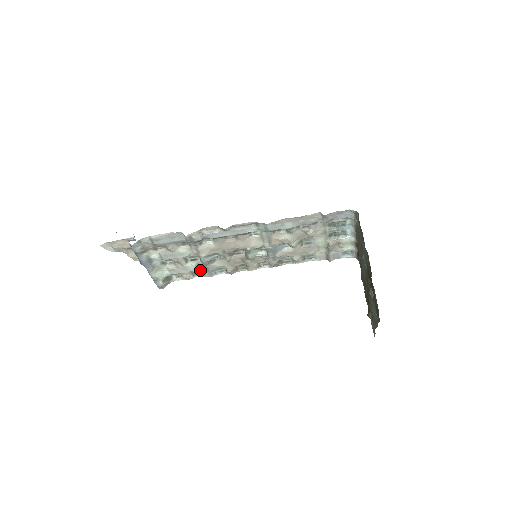
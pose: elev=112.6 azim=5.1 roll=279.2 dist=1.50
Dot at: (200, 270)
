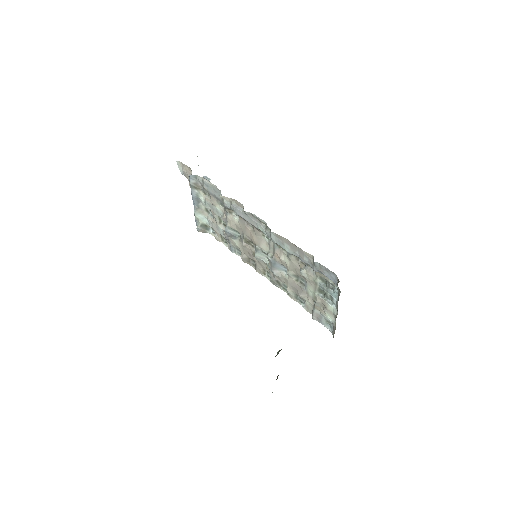
Dot at: occluded
